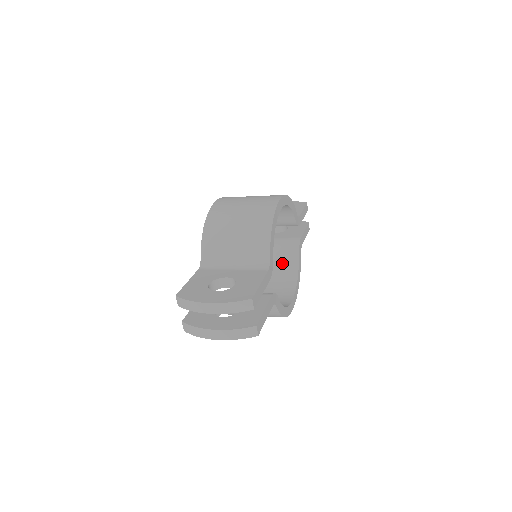
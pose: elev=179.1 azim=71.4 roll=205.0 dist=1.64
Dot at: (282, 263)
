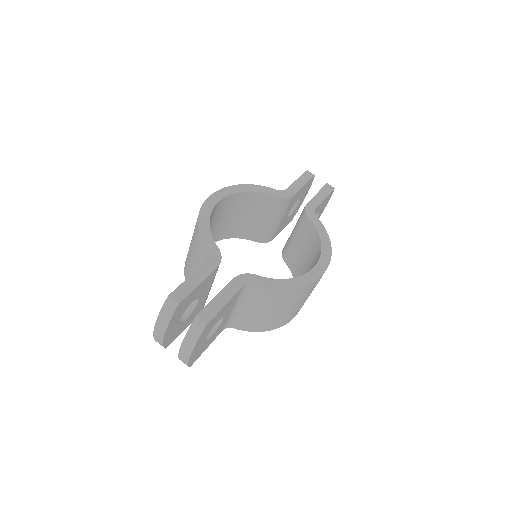
Dot at: (307, 241)
